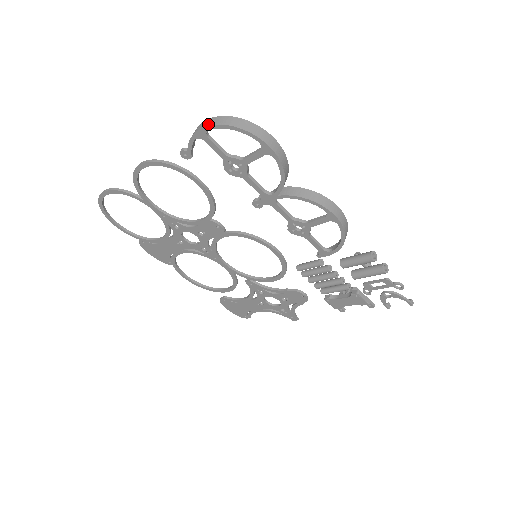
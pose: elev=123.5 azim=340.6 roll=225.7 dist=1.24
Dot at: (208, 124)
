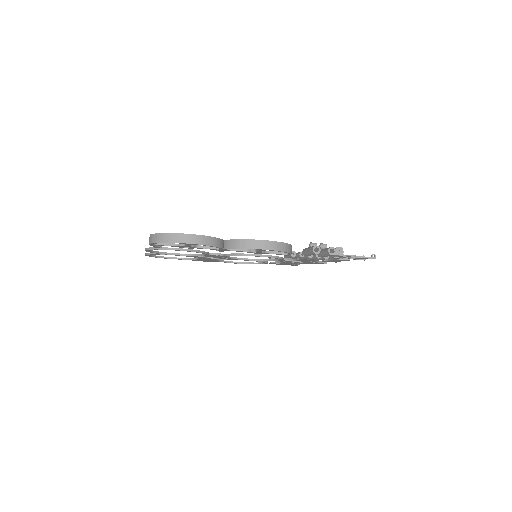
Dot at: (150, 242)
